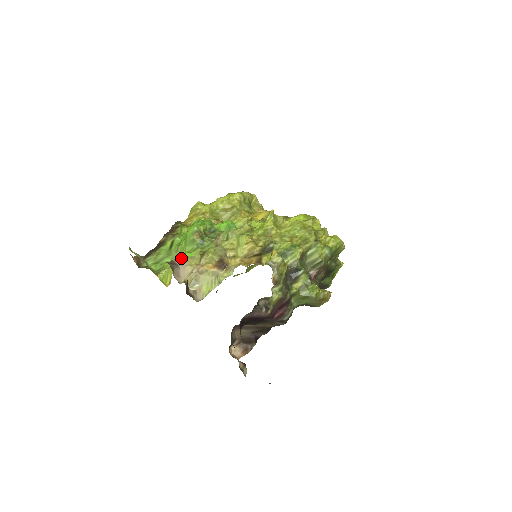
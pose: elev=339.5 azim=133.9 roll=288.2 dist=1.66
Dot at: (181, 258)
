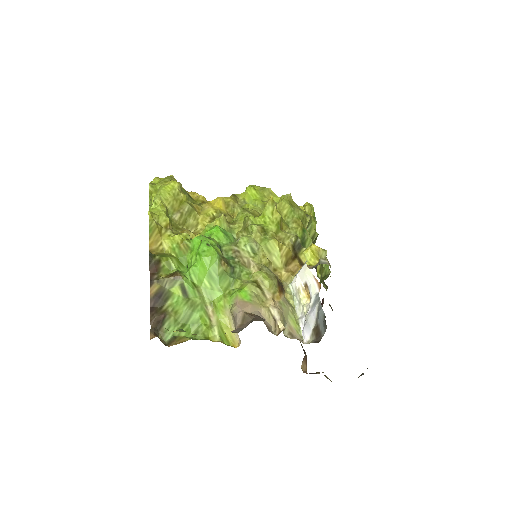
Dot at: (244, 304)
